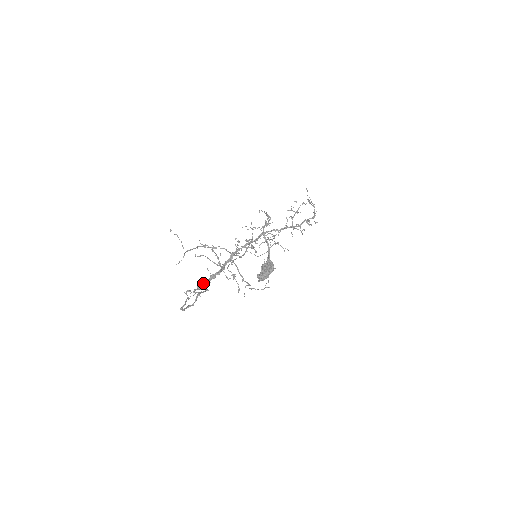
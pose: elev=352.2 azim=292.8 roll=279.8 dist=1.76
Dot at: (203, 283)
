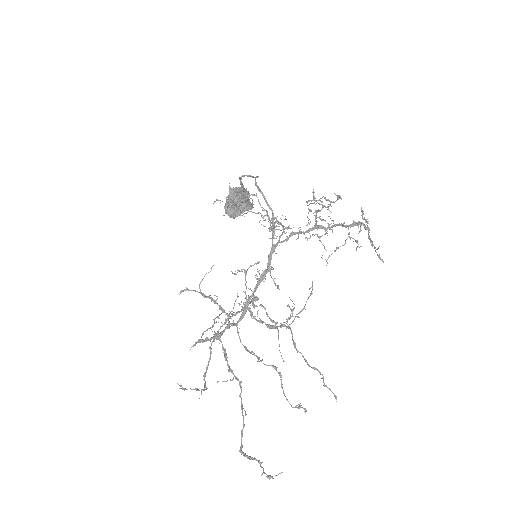
Dot at: (208, 340)
